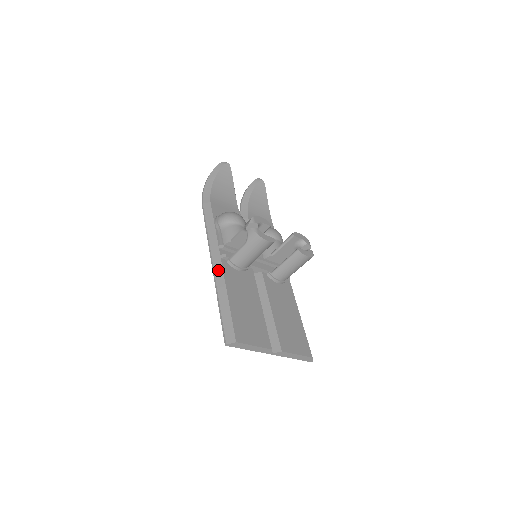
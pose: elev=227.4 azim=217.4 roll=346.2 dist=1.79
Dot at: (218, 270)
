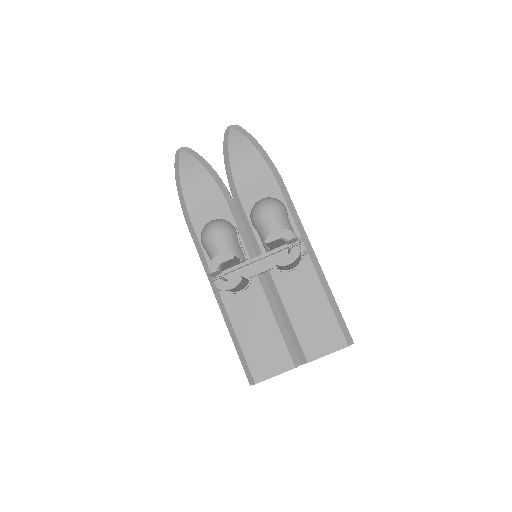
Dot at: (221, 306)
